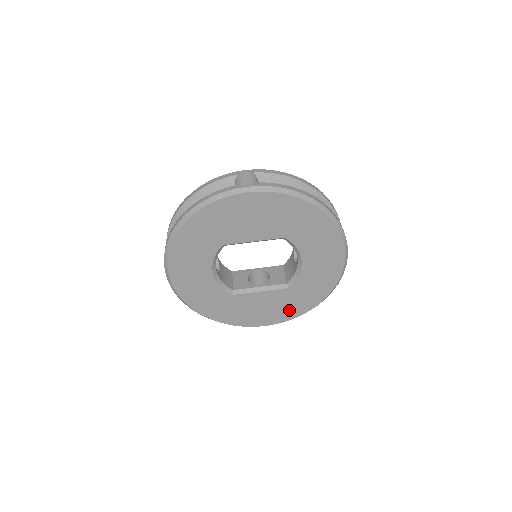
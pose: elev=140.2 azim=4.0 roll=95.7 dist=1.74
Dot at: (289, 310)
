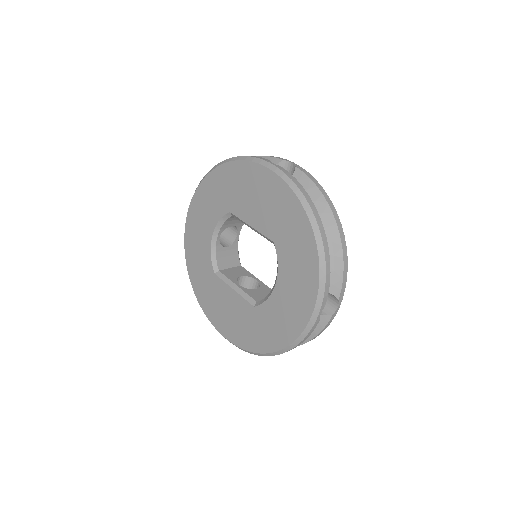
Dot at: (245, 335)
